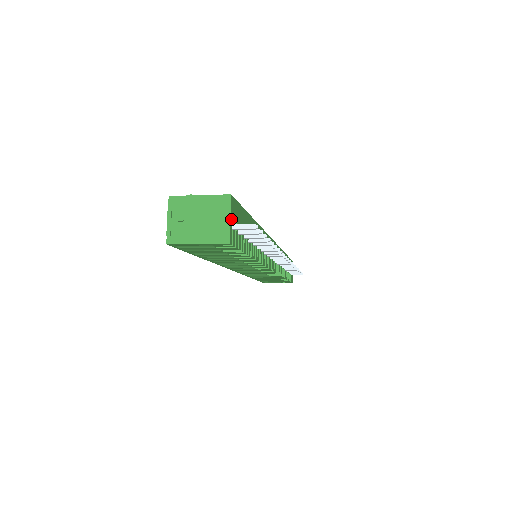
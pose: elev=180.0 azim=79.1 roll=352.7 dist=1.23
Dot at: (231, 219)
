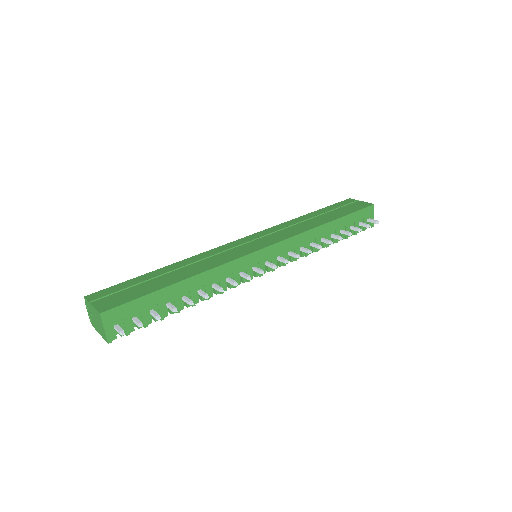
Dot at: (107, 327)
